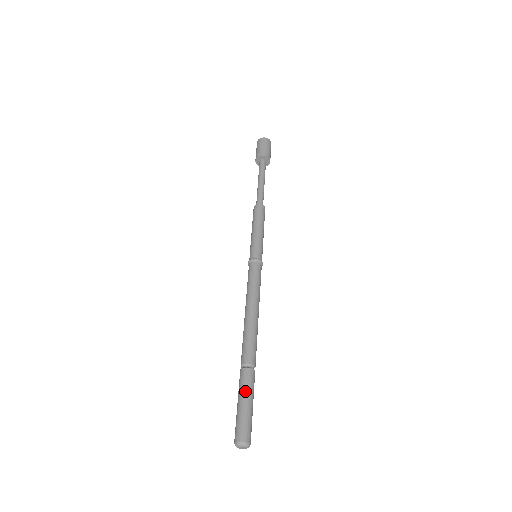
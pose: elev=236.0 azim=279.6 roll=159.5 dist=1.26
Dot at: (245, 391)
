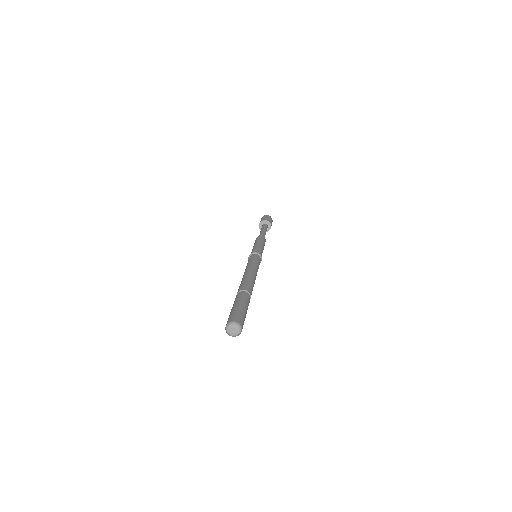
Dot at: (240, 300)
